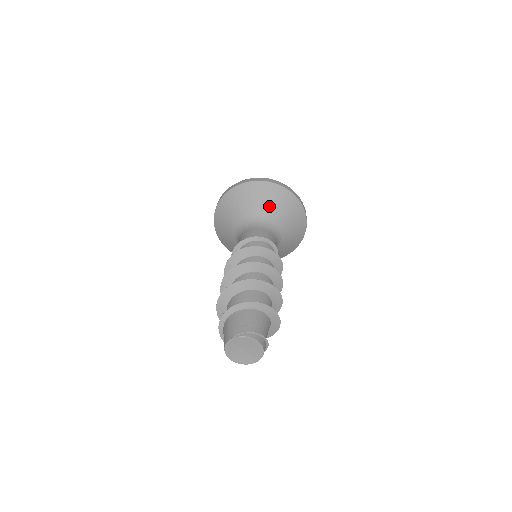
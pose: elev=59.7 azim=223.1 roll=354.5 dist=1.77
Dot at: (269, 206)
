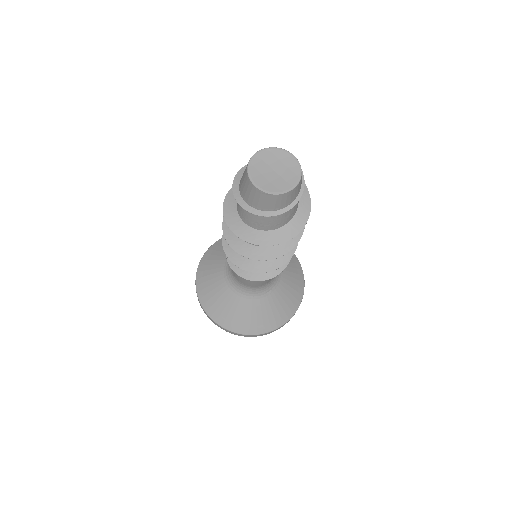
Dot at: occluded
